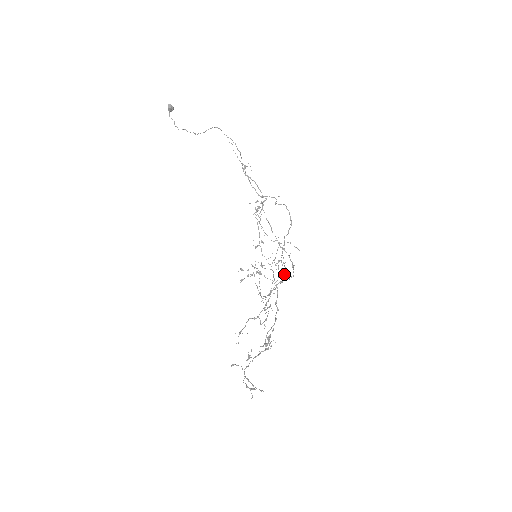
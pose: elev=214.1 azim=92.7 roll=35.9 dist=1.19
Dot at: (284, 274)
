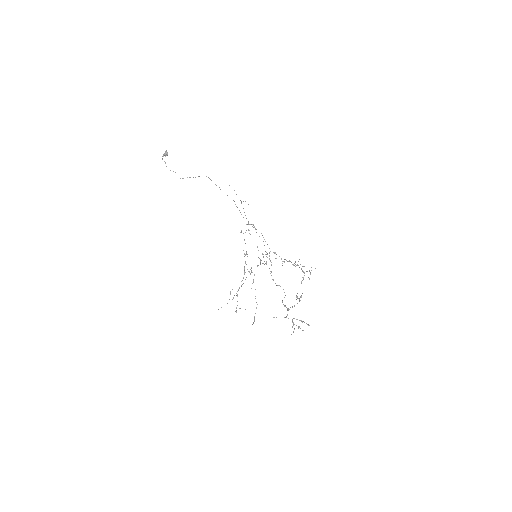
Dot at: occluded
